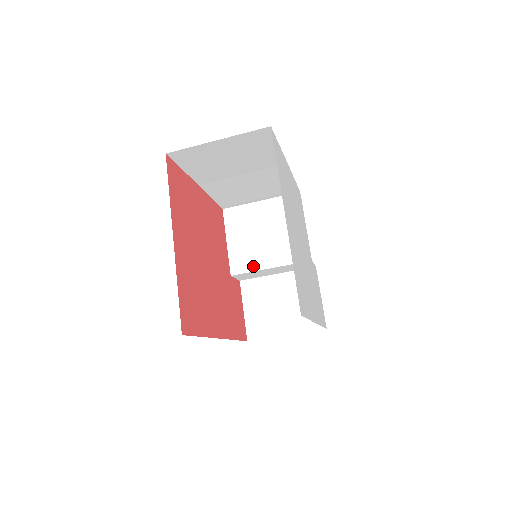
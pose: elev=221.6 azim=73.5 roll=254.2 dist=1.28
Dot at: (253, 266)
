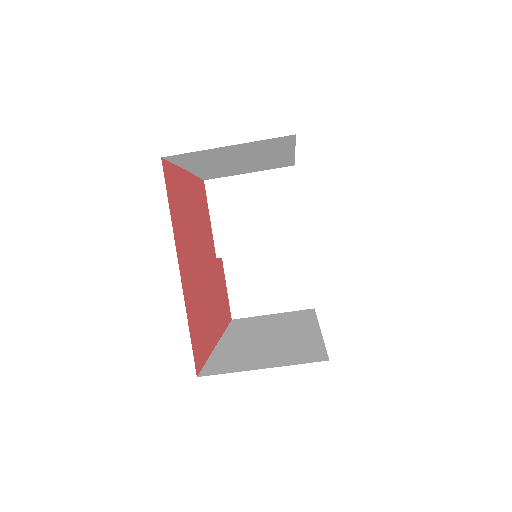
Dot at: (241, 248)
